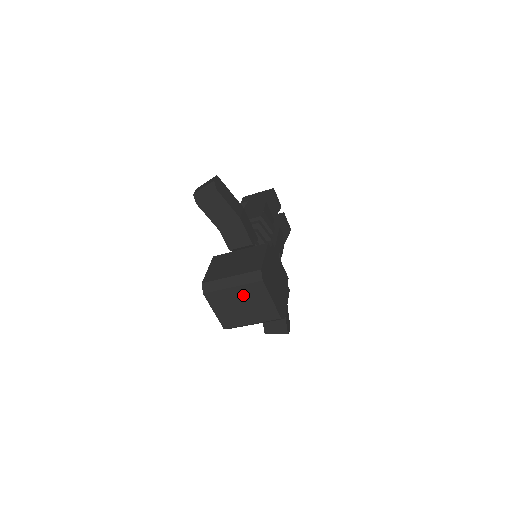
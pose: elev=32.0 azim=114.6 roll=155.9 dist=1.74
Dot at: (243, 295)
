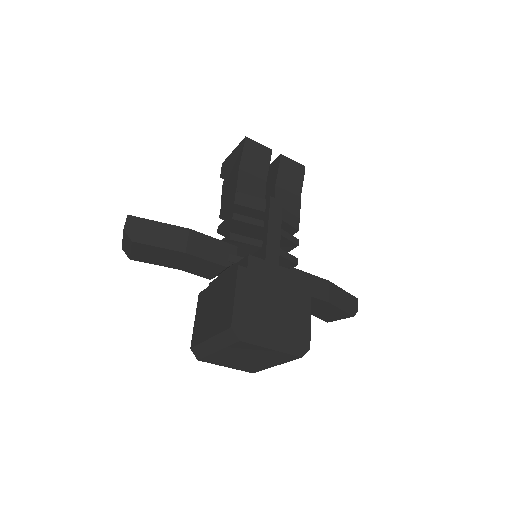
Dot at: (236, 353)
